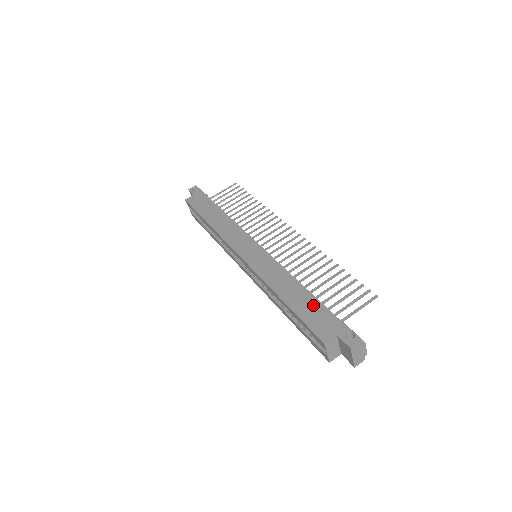
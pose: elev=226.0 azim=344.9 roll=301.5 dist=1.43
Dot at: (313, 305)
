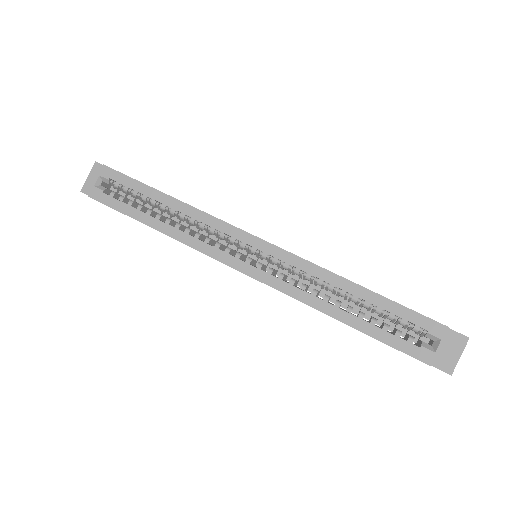
Dot at: occluded
